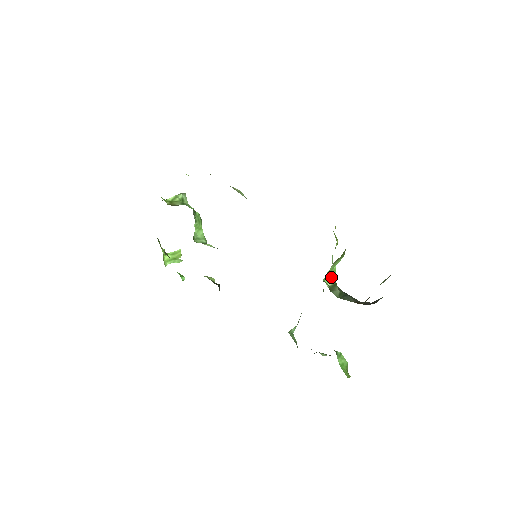
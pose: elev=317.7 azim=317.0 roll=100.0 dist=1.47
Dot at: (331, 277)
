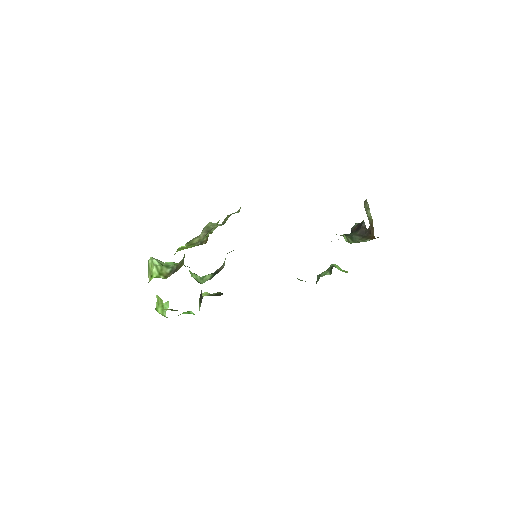
Dot at: occluded
